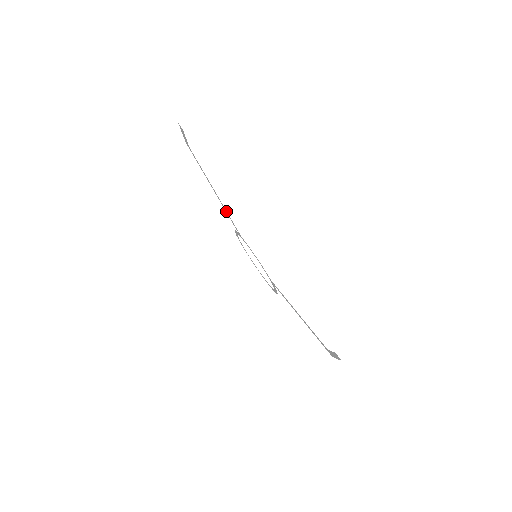
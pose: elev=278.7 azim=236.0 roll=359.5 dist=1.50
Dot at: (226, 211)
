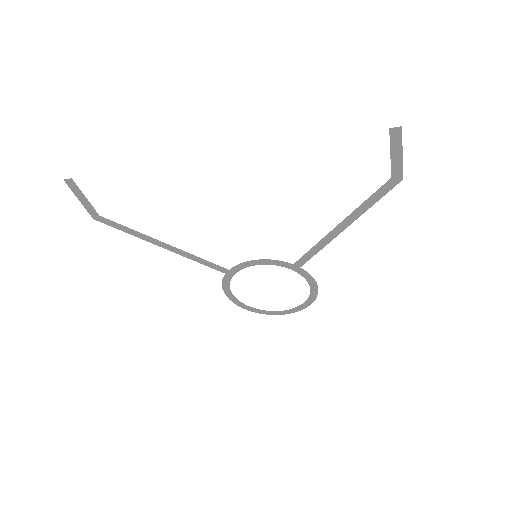
Dot at: (191, 256)
